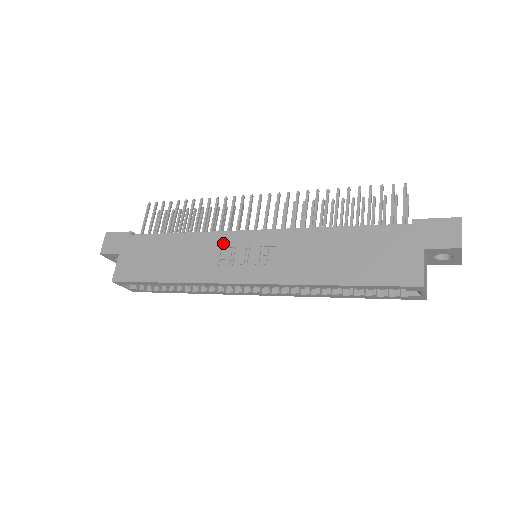
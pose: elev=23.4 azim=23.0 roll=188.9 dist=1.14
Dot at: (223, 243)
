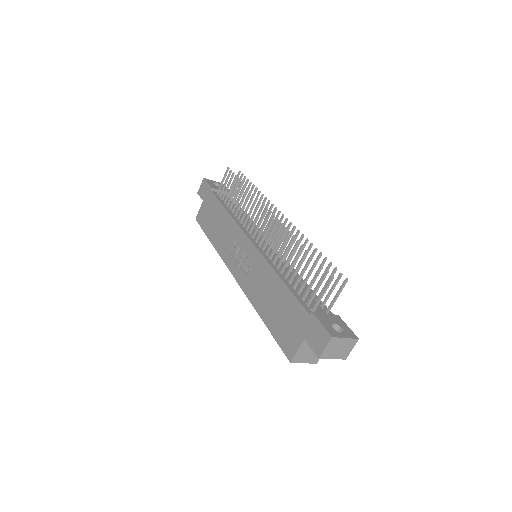
Dot at: (237, 238)
